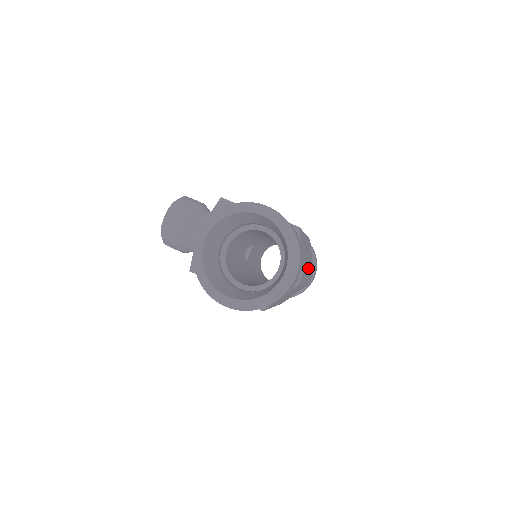
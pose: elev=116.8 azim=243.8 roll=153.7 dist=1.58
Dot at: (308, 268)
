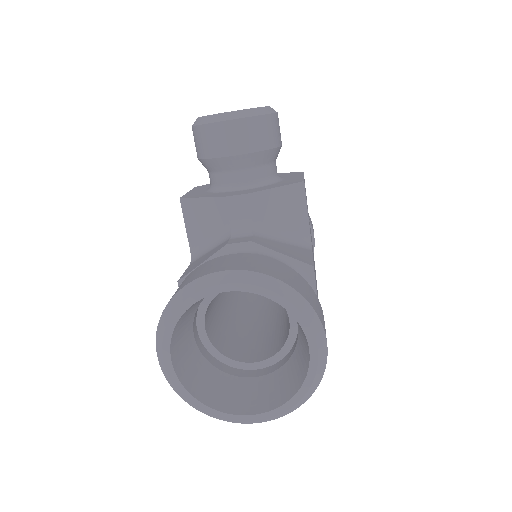
Dot at: occluded
